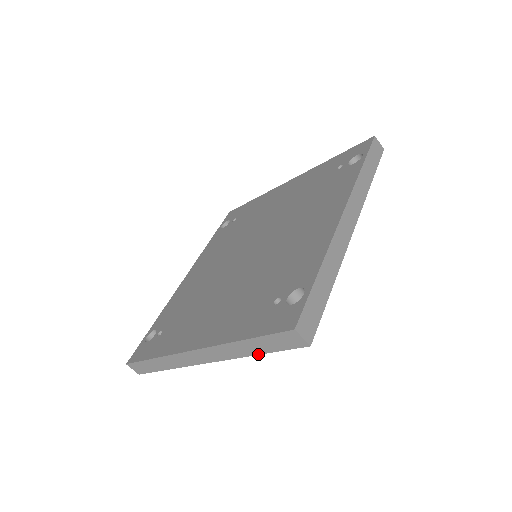
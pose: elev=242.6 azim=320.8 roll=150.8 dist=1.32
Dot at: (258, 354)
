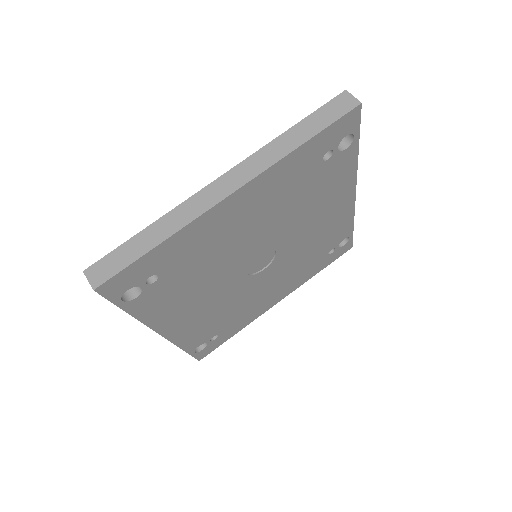
Dot at: (306, 141)
